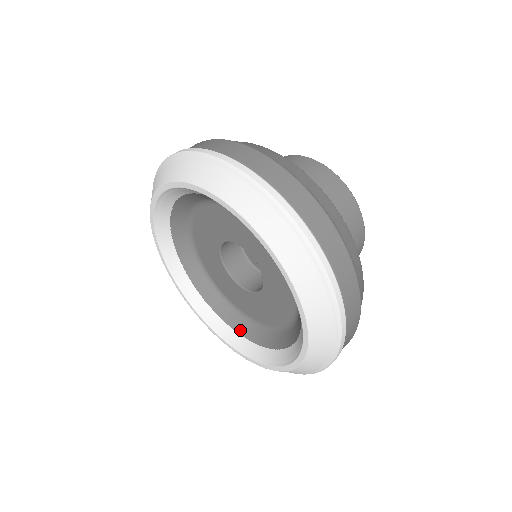
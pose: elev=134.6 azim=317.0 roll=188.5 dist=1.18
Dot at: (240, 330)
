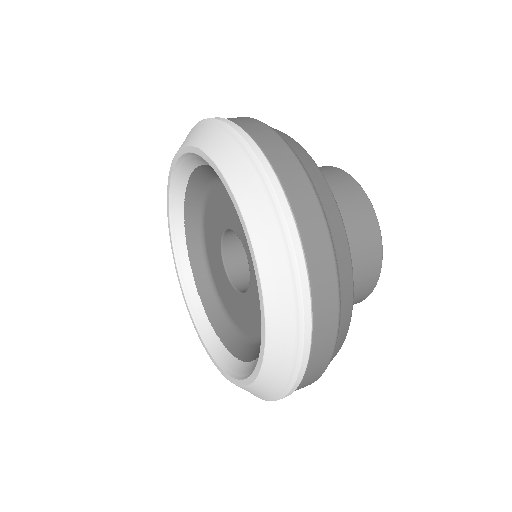
Dot at: (221, 334)
